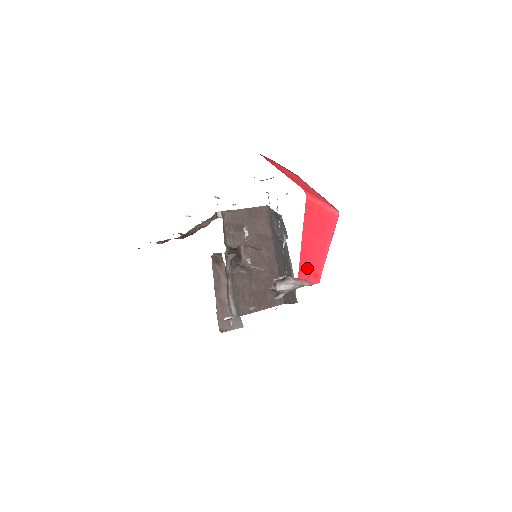
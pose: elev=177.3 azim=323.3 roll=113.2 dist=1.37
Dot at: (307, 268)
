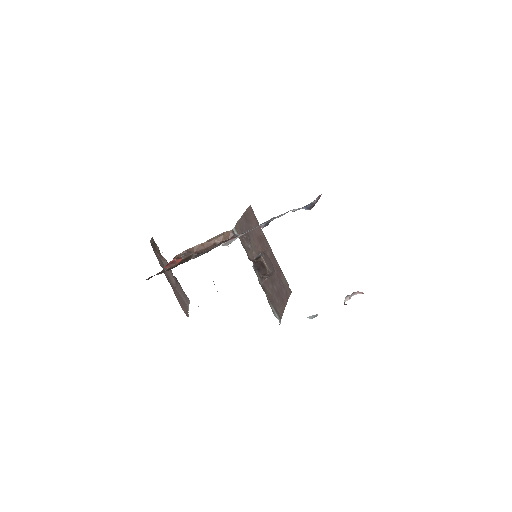
Dot at: occluded
